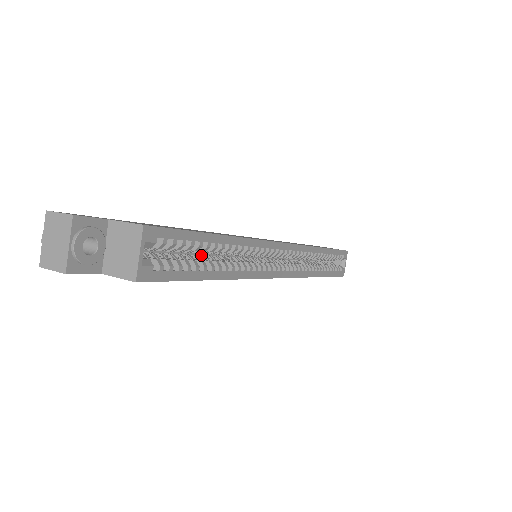
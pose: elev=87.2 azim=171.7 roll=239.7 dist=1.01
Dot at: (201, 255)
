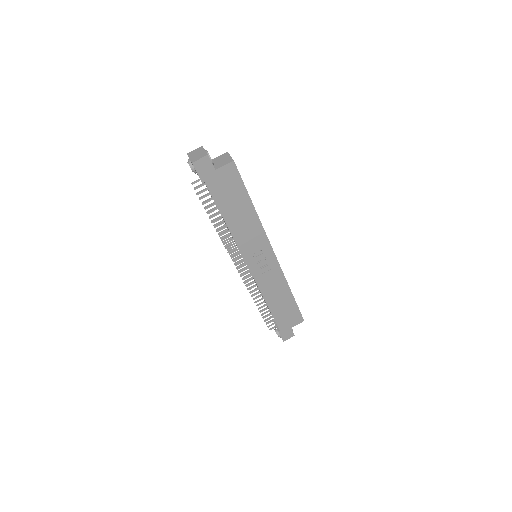
Dot at: occluded
